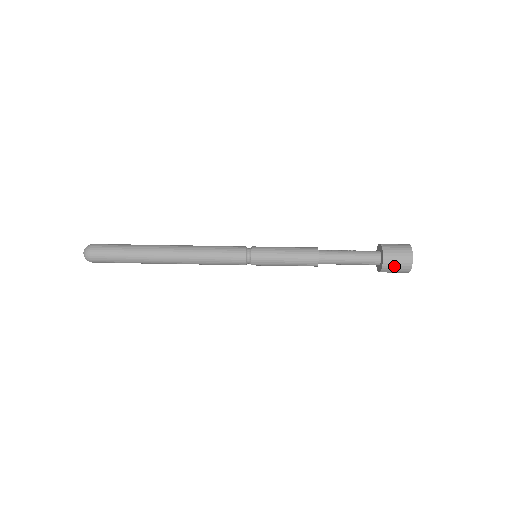
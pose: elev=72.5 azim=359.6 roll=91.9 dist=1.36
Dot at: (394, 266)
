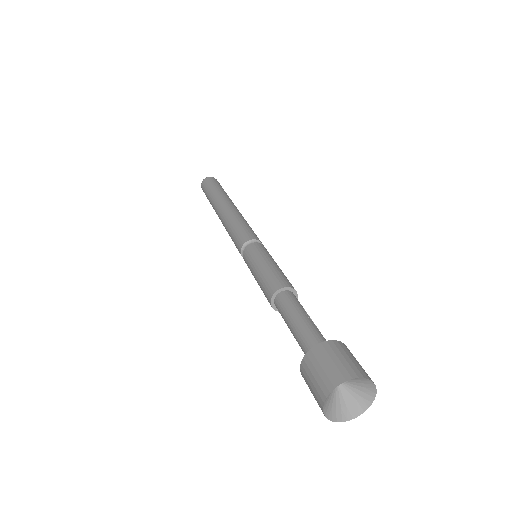
Dot at: (319, 364)
